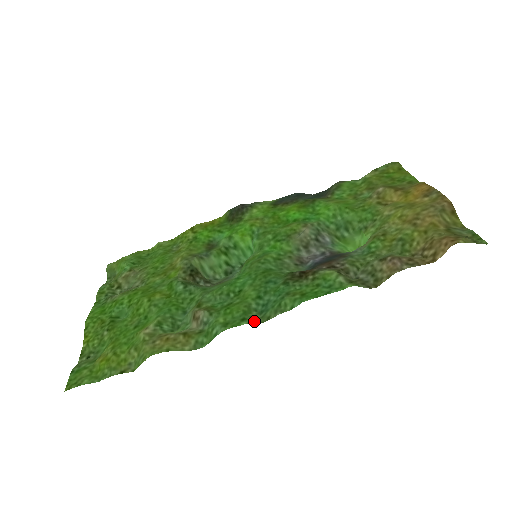
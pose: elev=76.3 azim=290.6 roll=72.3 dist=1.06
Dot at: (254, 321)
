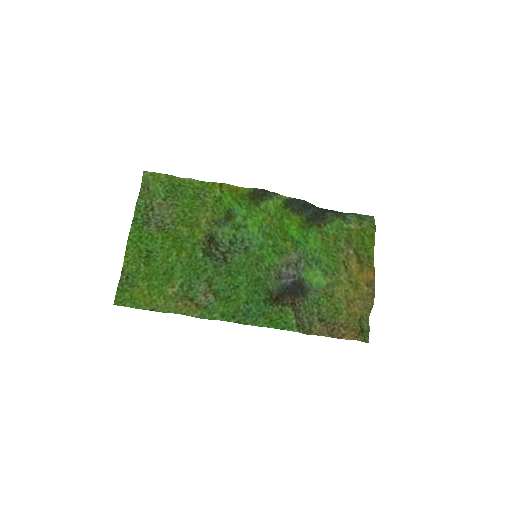
Dot at: (239, 321)
